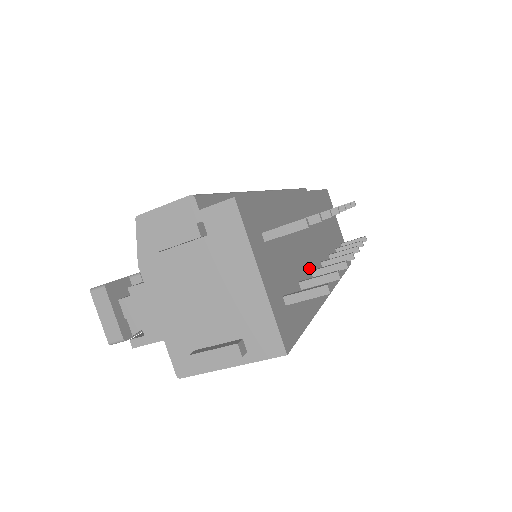
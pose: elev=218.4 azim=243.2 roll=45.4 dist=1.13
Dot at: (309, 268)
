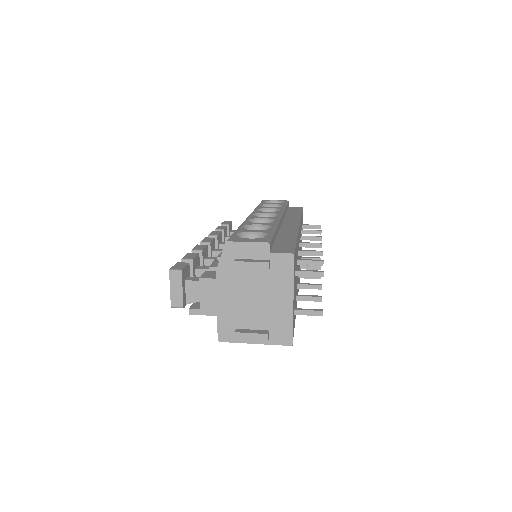
Dot at: (297, 282)
